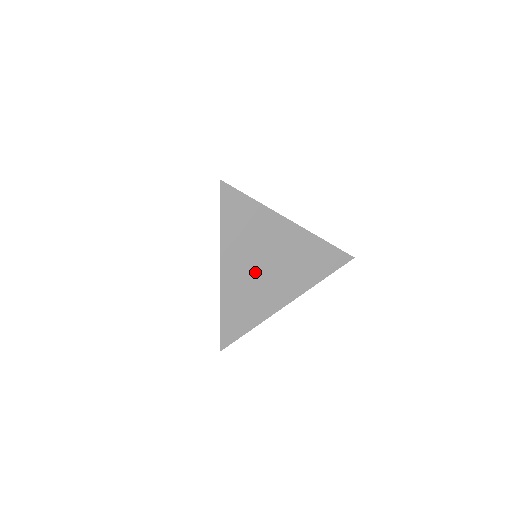
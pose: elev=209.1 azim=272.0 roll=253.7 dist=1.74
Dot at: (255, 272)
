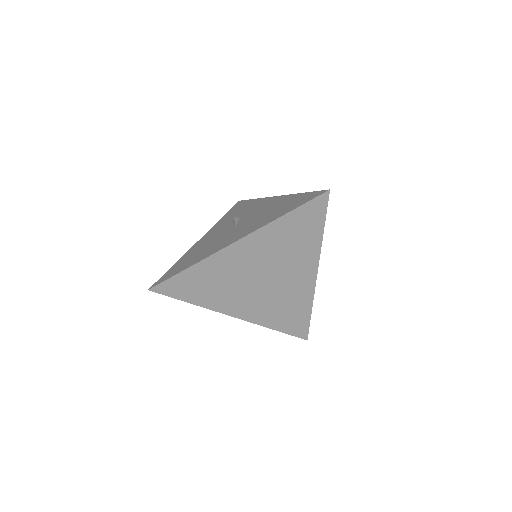
Dot at: (251, 272)
